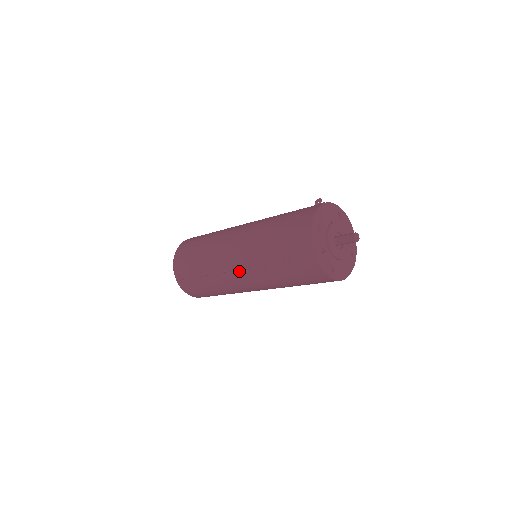
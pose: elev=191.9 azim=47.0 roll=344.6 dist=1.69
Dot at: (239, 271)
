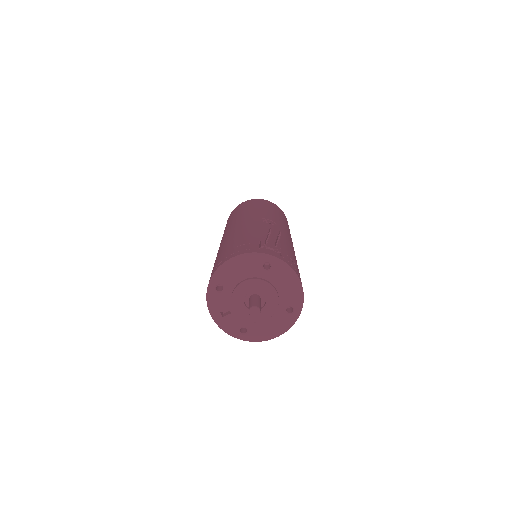
Dot at: occluded
